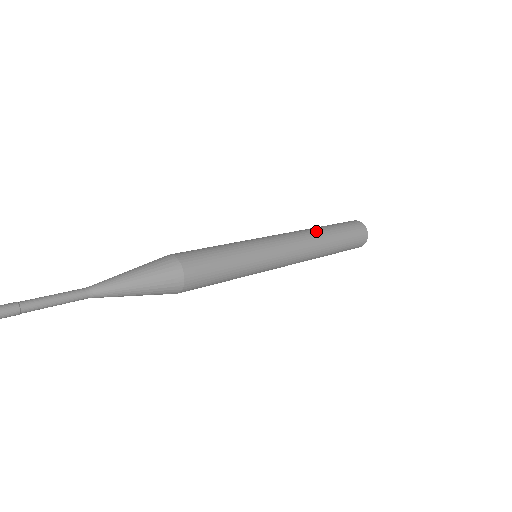
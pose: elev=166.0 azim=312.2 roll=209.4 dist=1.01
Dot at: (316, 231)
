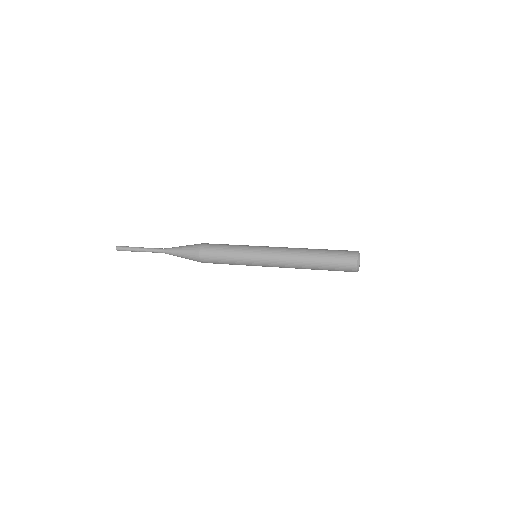
Dot at: (305, 248)
